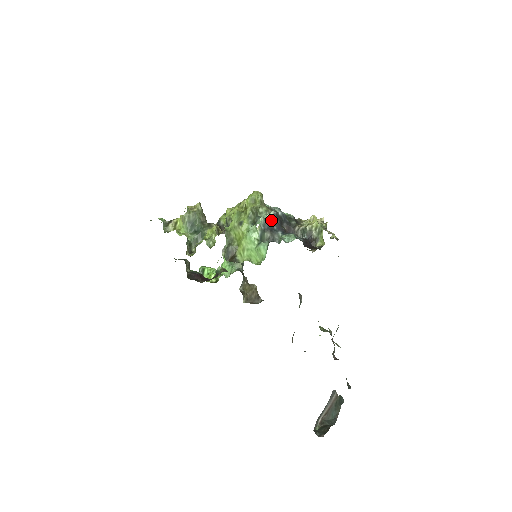
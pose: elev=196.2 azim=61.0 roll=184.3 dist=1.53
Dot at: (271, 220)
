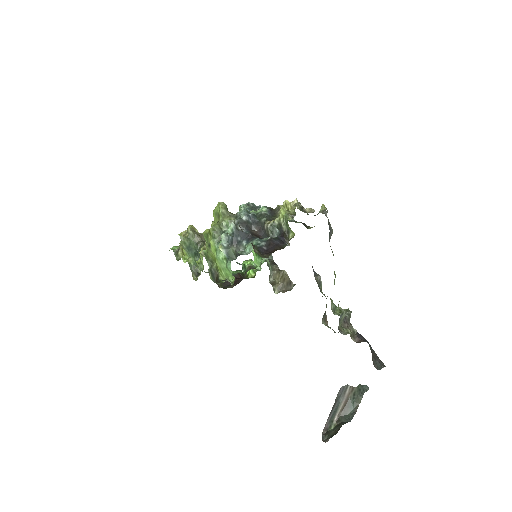
Dot at: (233, 232)
